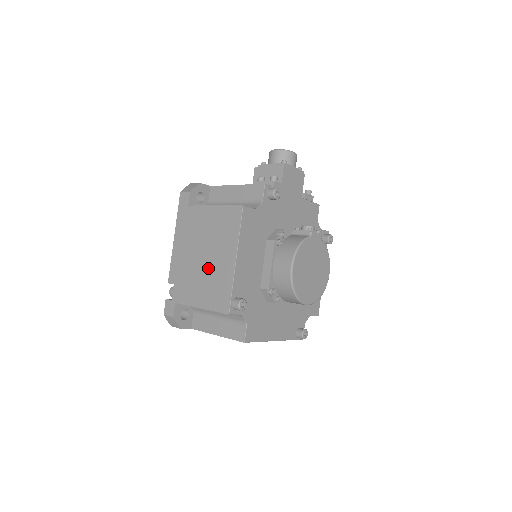
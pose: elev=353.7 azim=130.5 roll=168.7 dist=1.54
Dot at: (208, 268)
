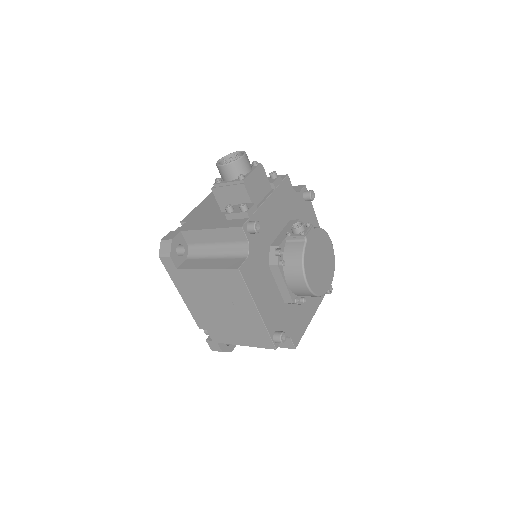
Dot at: (233, 318)
